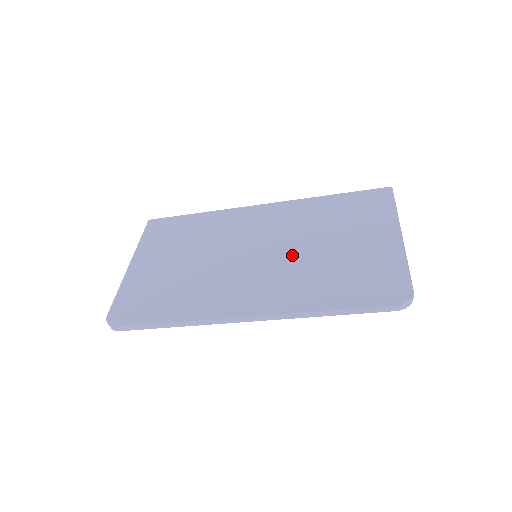
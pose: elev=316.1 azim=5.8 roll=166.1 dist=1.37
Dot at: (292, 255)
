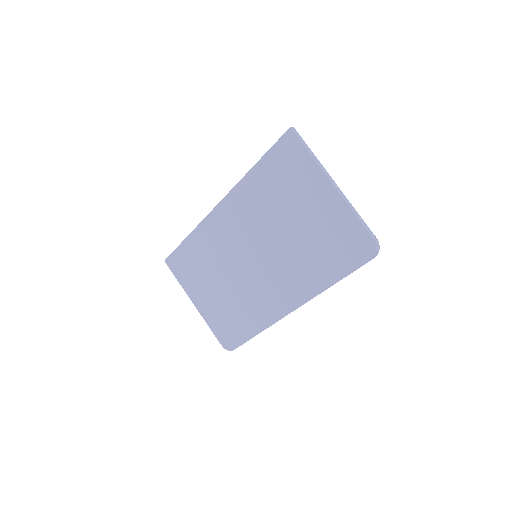
Dot at: (278, 247)
